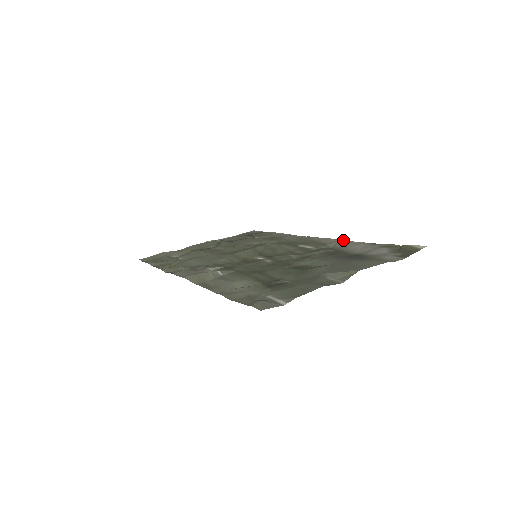
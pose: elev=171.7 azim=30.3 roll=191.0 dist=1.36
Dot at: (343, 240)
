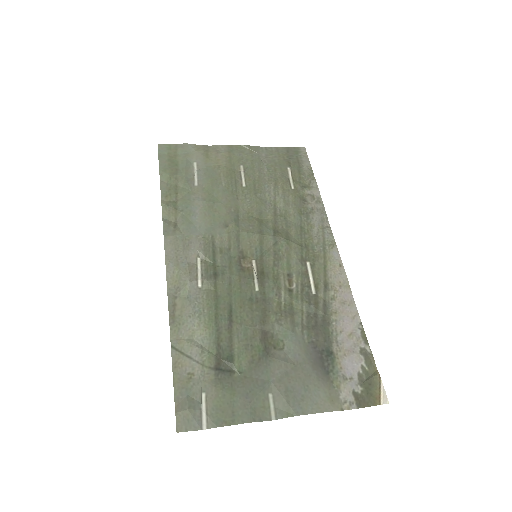
Dot at: (350, 290)
